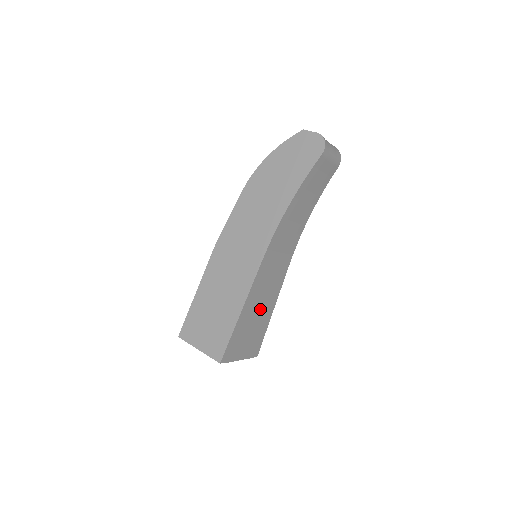
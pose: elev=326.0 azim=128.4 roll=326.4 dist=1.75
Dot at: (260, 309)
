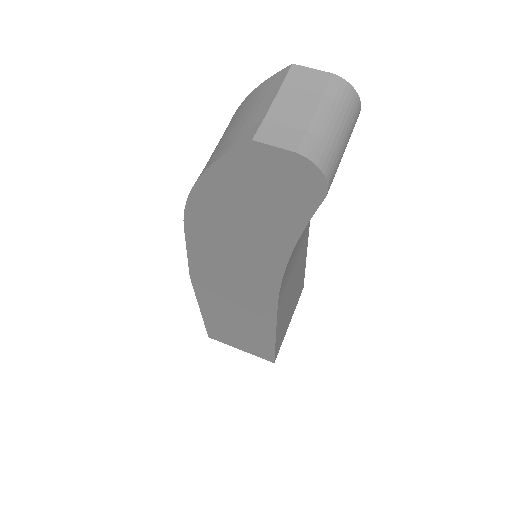
Dot at: (292, 295)
